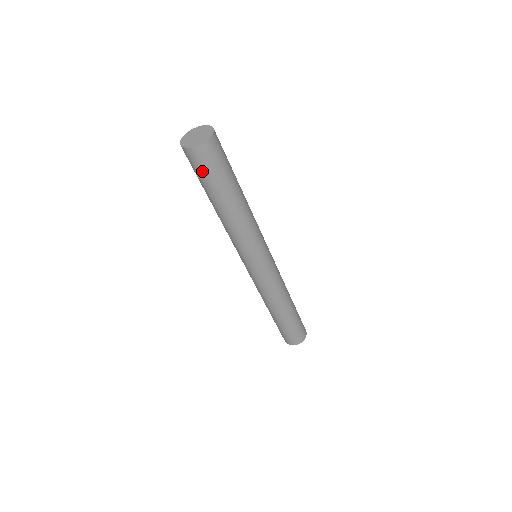
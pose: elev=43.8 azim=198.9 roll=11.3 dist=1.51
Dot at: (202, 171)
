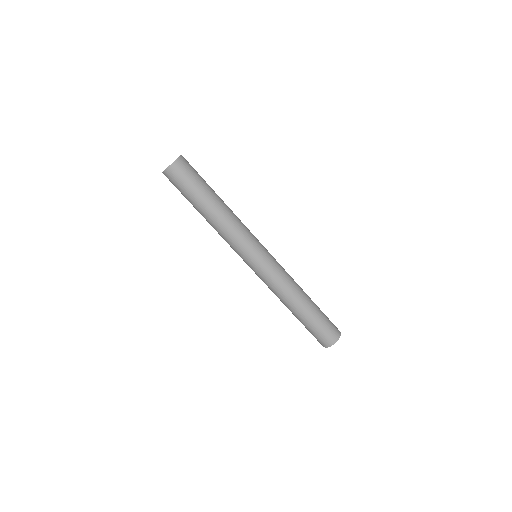
Dot at: (185, 181)
